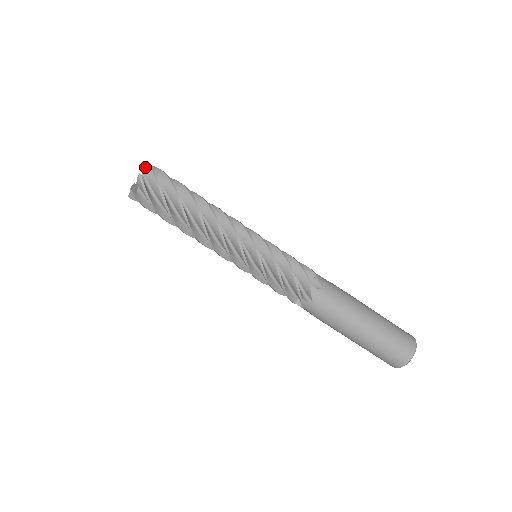
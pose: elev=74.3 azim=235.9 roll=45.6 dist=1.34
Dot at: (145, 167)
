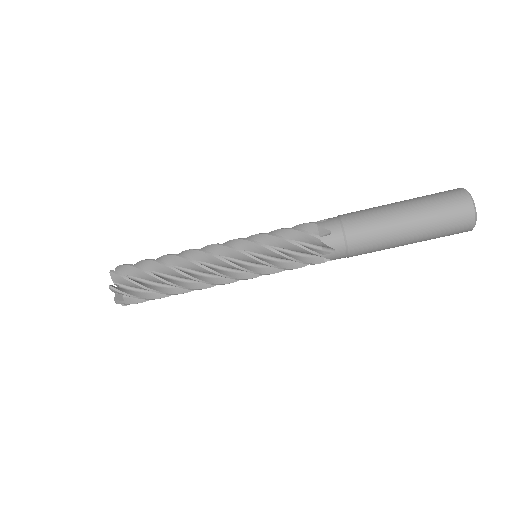
Dot at: (110, 275)
